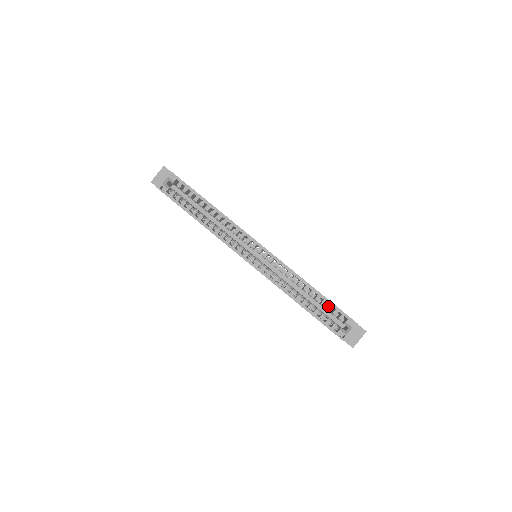
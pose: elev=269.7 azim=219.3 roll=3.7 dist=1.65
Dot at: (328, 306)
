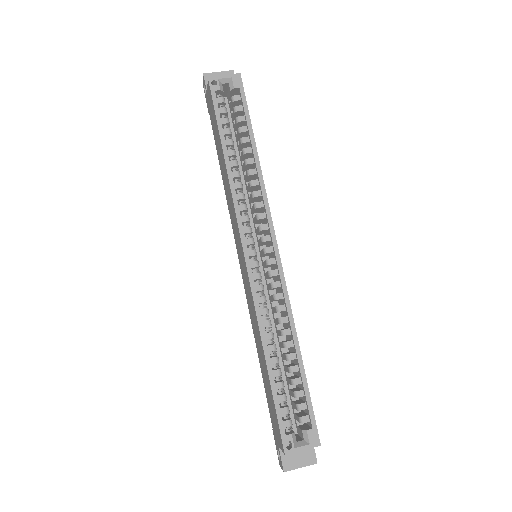
Dot at: (300, 390)
